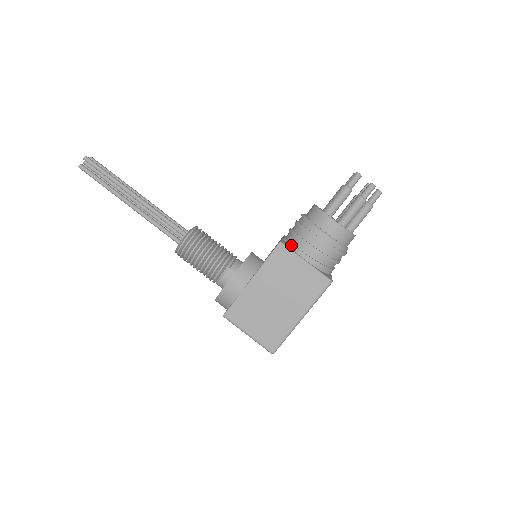
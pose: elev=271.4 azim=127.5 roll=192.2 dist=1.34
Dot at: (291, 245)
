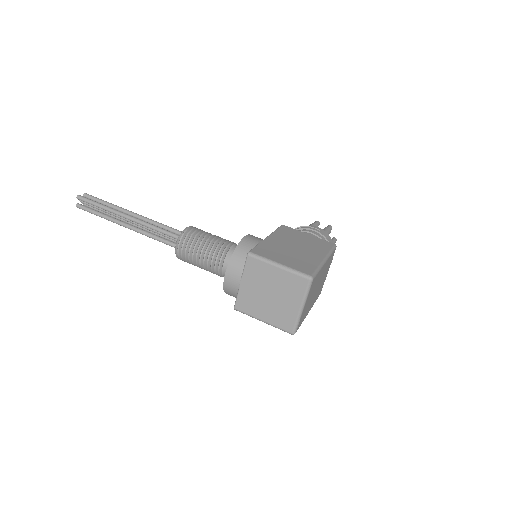
Dot at: occluded
